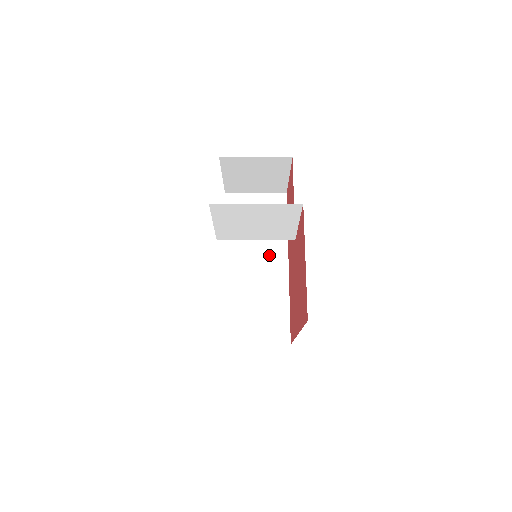
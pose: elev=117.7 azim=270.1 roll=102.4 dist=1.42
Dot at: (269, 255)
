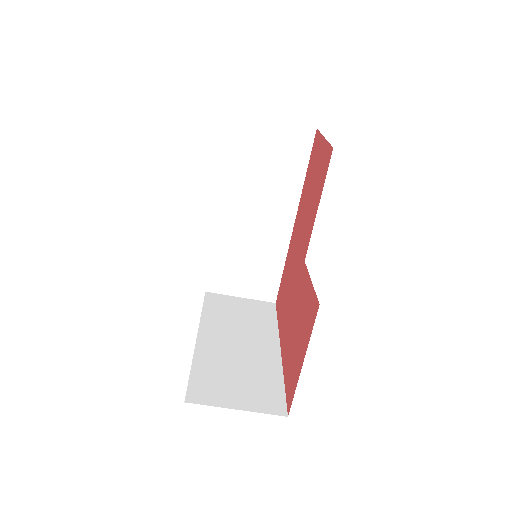
Dot at: (275, 207)
